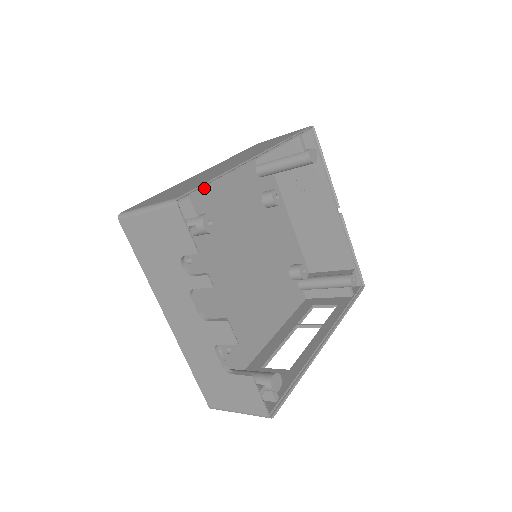
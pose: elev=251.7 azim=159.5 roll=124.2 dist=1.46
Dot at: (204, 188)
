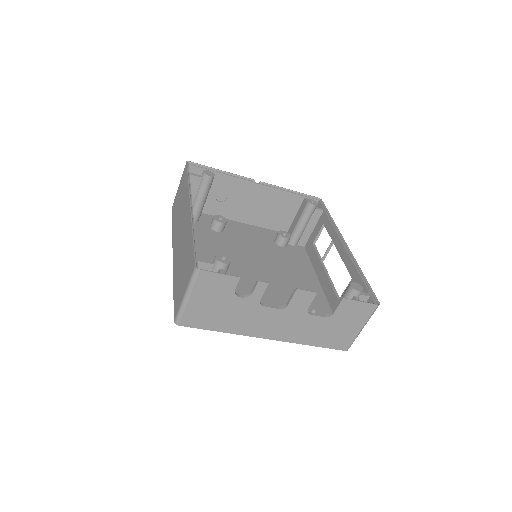
Dot at: occluded
